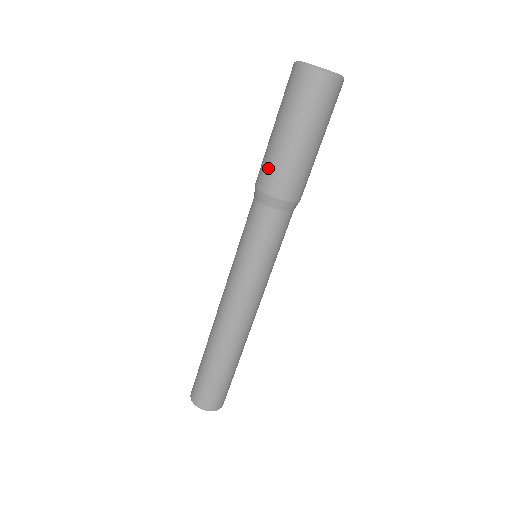
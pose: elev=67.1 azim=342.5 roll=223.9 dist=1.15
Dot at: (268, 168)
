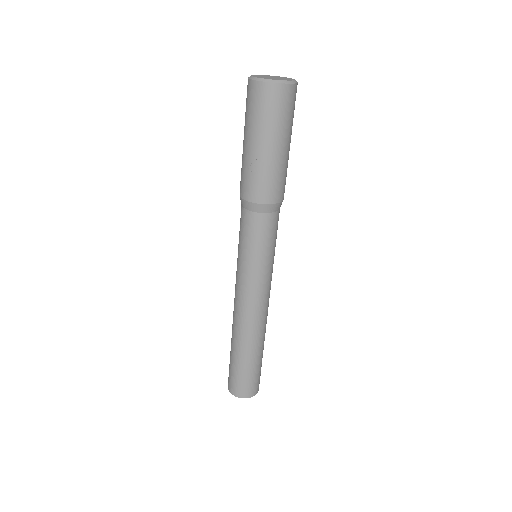
Dot at: (250, 180)
